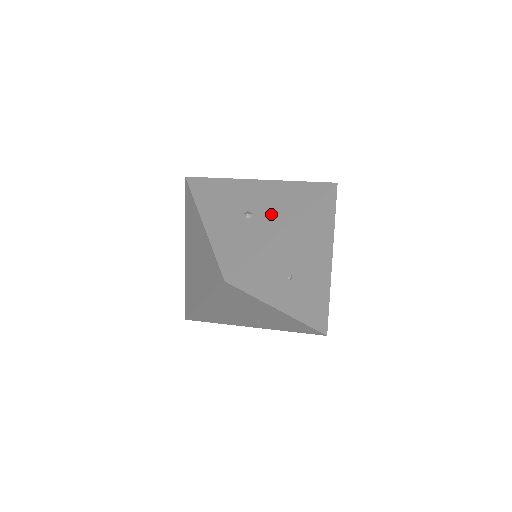
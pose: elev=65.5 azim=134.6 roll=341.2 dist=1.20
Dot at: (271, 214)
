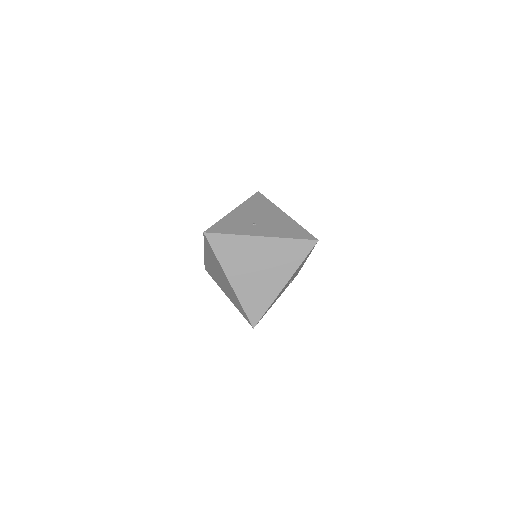
Dot at: occluded
